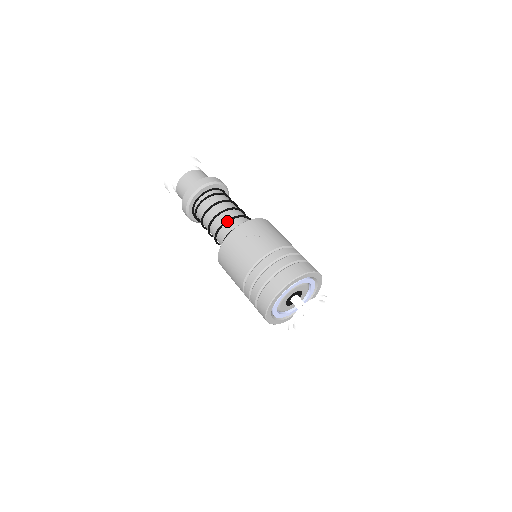
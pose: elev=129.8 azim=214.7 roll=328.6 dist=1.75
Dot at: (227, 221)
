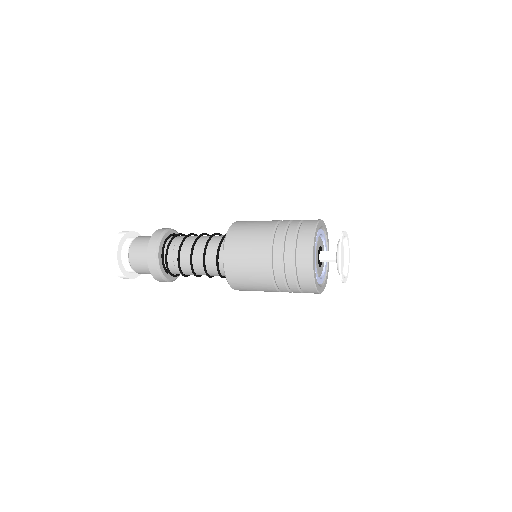
Dot at: (218, 233)
